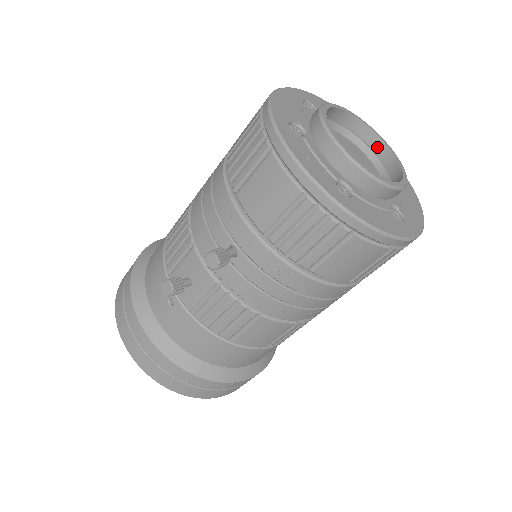
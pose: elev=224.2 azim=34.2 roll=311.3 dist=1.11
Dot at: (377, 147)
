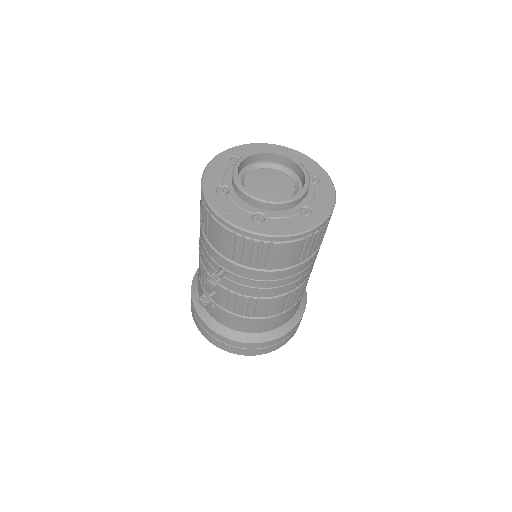
Dot at: (290, 164)
